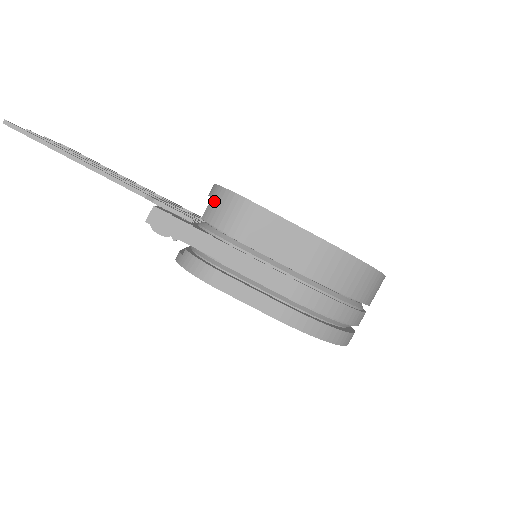
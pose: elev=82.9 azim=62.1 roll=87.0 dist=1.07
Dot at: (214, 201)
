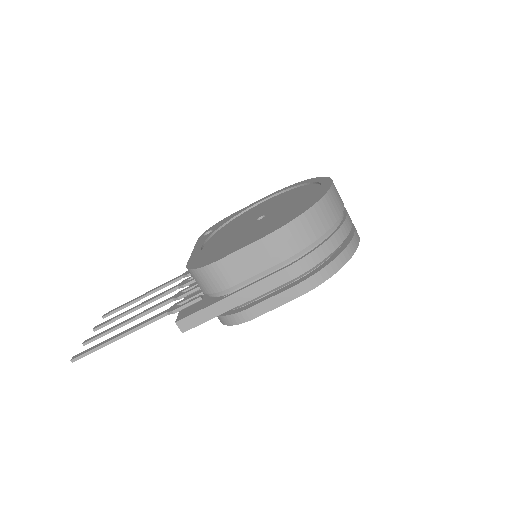
Dot at: (196, 280)
